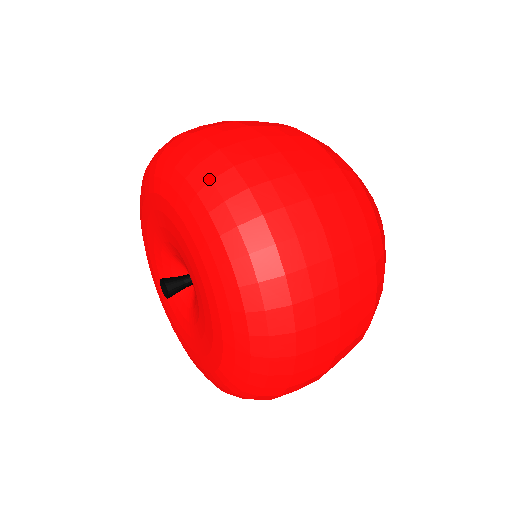
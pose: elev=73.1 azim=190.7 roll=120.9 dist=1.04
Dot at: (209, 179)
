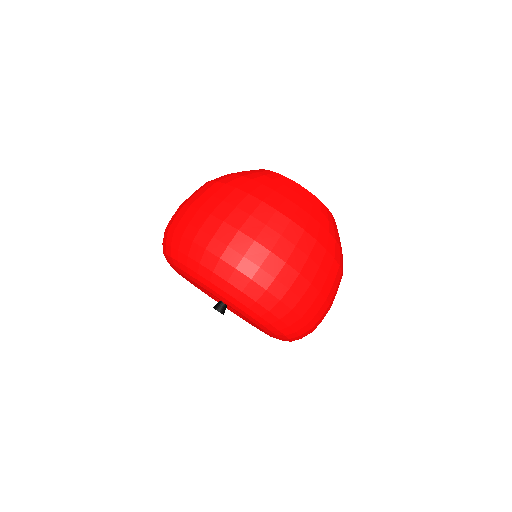
Dot at: (240, 291)
